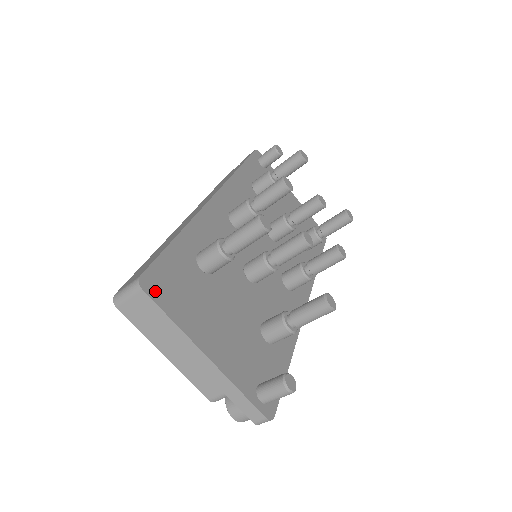
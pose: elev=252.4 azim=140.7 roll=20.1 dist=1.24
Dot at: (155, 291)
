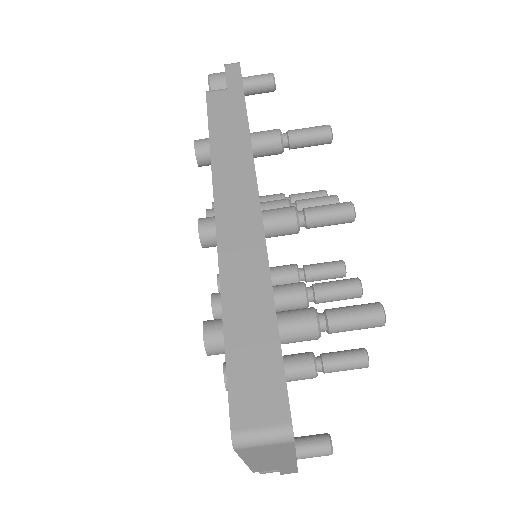
Dot at: occluded
